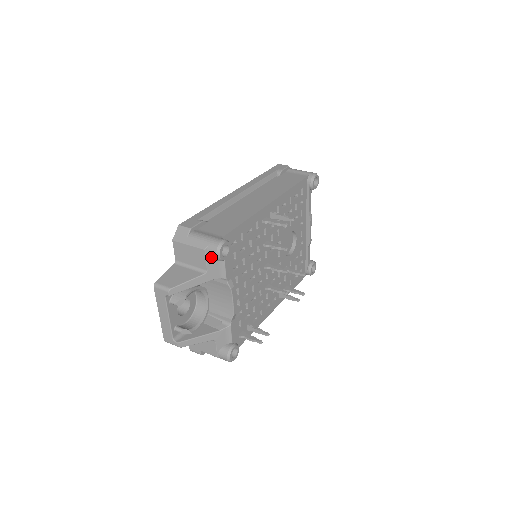
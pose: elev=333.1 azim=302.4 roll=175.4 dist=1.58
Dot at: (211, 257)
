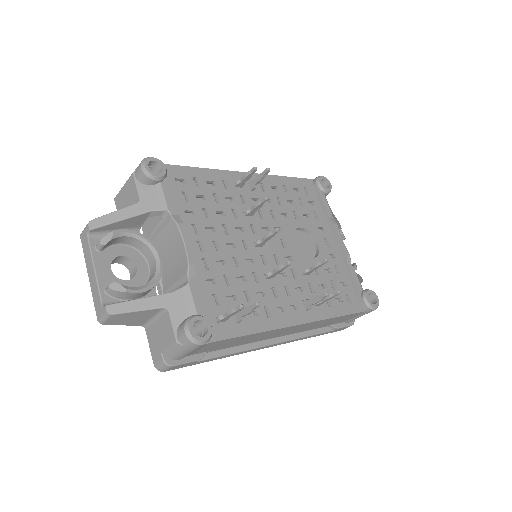
Dot at: (140, 178)
